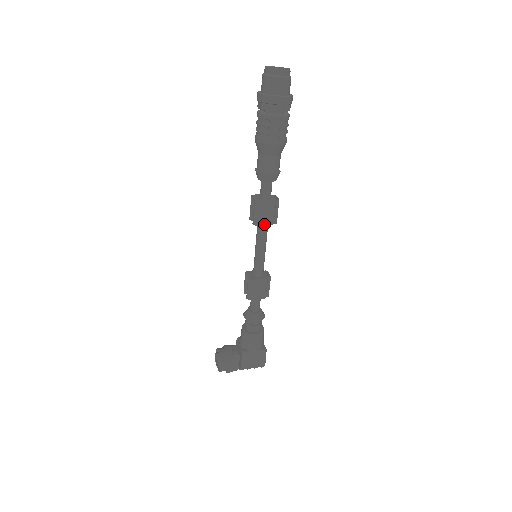
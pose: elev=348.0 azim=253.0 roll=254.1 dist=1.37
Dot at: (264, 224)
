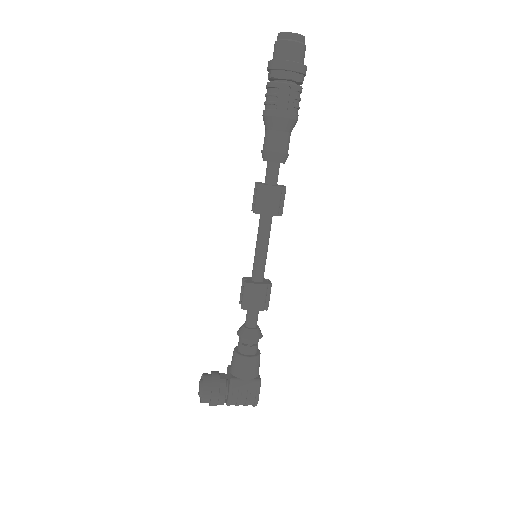
Dot at: (266, 214)
